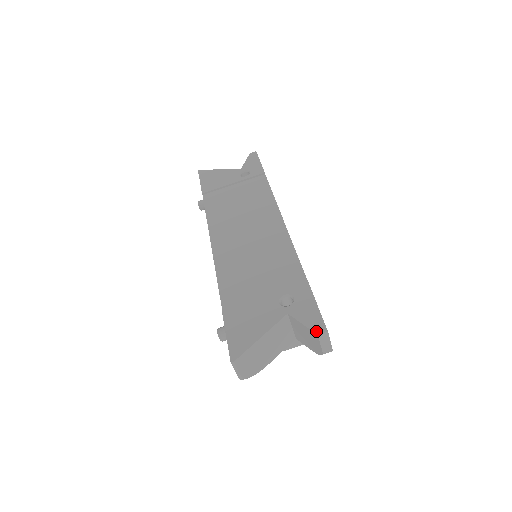
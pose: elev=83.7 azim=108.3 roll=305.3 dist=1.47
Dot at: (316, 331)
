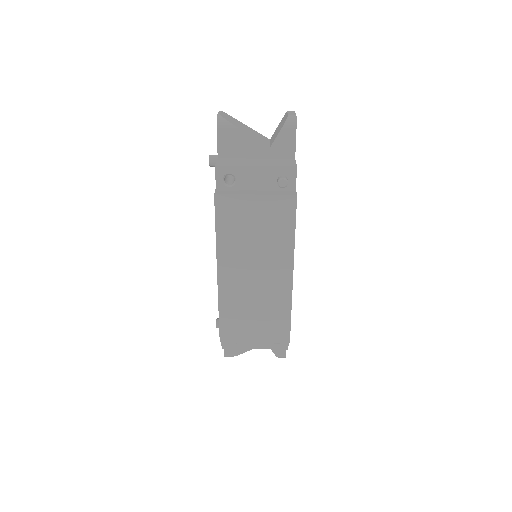
Dot at: occluded
